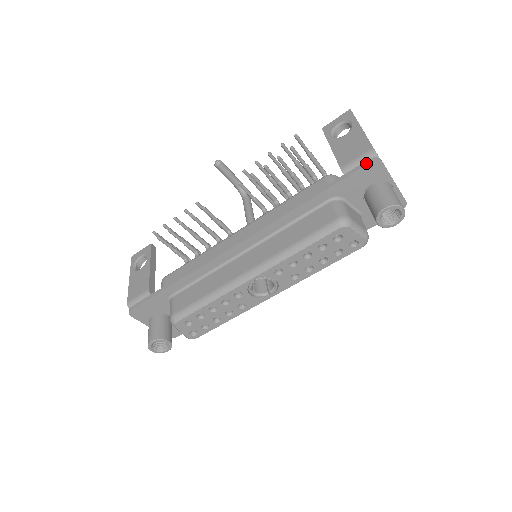
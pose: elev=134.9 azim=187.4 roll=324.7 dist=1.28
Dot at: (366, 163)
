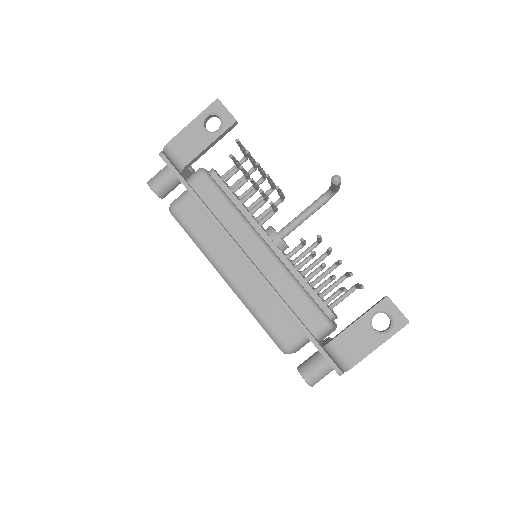
Dot at: (334, 367)
